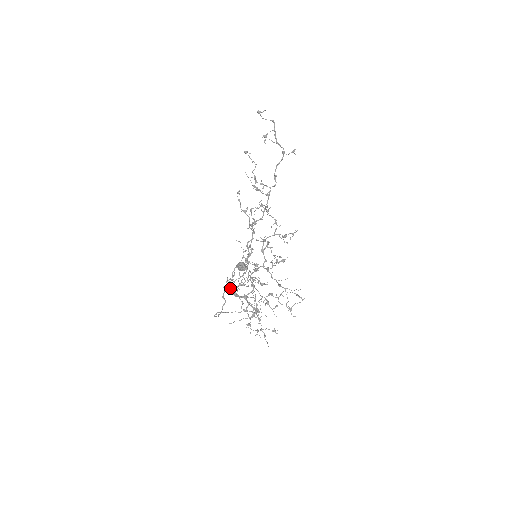
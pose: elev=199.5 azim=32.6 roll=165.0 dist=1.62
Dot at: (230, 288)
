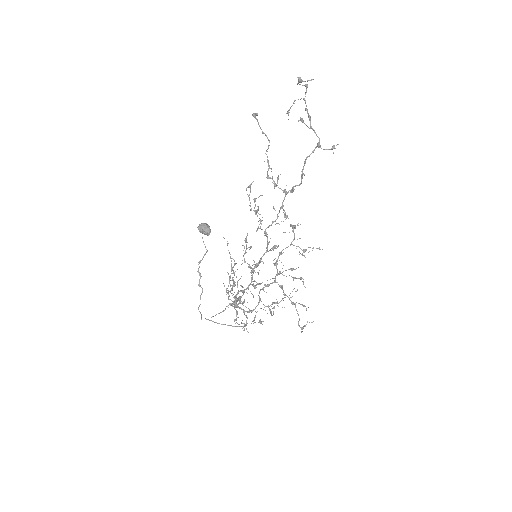
Dot at: (231, 300)
